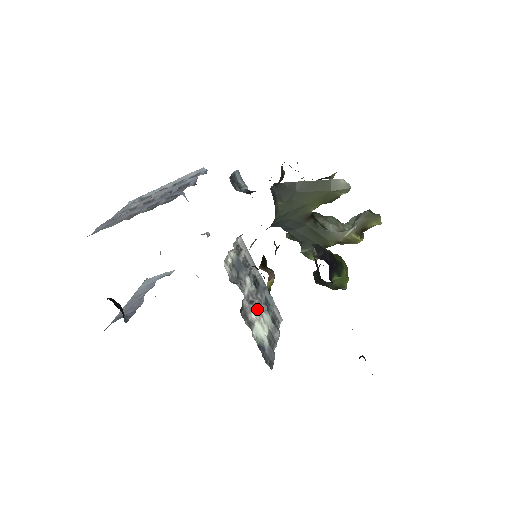
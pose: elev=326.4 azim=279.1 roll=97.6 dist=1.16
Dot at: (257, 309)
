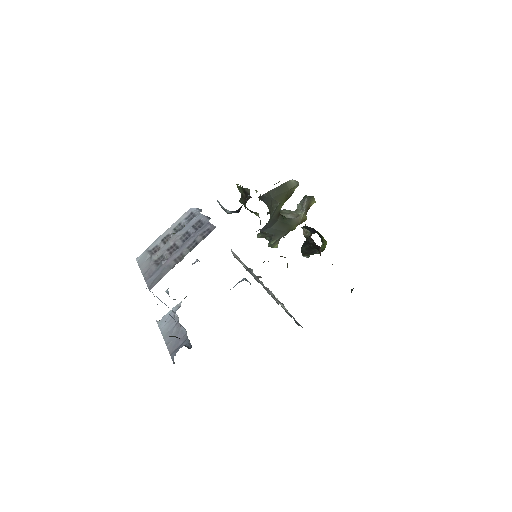
Dot at: (272, 293)
